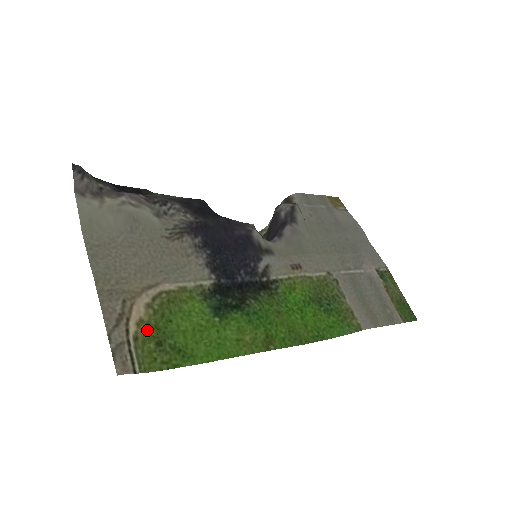
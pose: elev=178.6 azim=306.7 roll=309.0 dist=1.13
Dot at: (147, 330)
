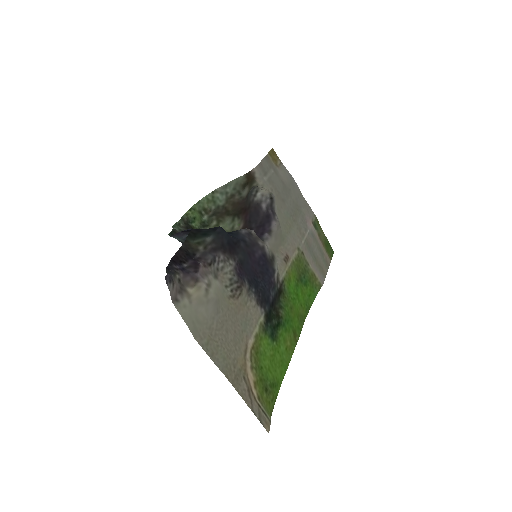
Dot at: (259, 387)
